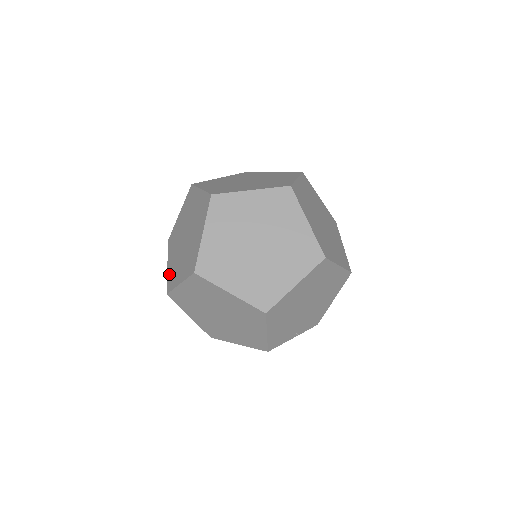
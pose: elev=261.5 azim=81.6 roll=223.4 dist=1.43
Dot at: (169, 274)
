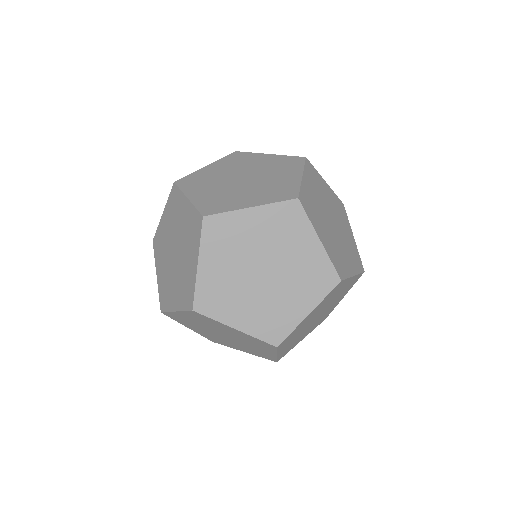
Dot at: (160, 288)
